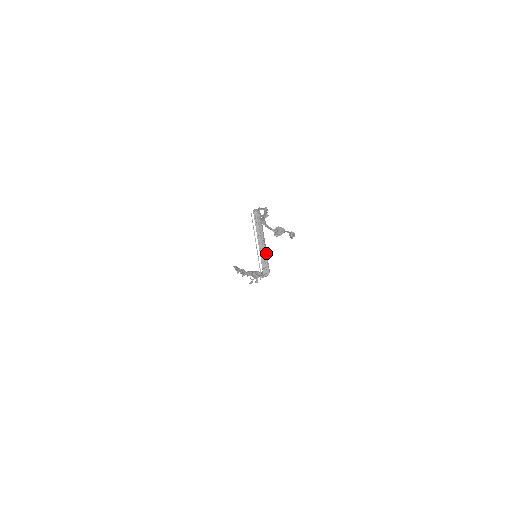
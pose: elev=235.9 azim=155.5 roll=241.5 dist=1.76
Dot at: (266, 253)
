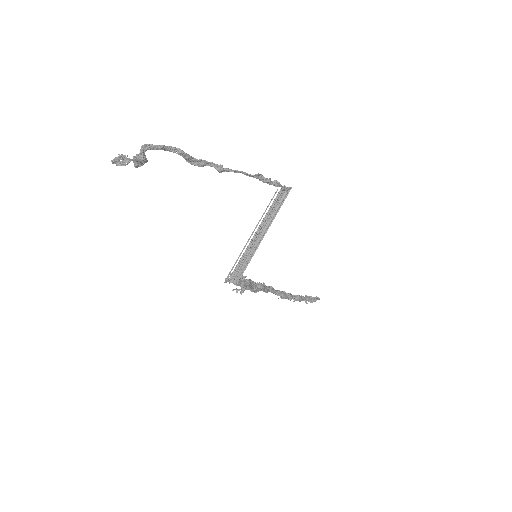
Dot at: (254, 253)
